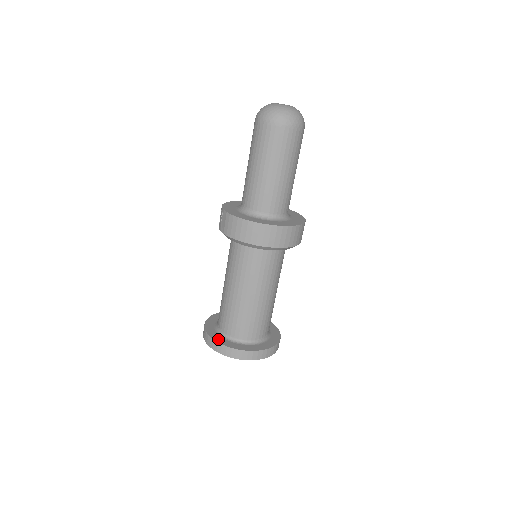
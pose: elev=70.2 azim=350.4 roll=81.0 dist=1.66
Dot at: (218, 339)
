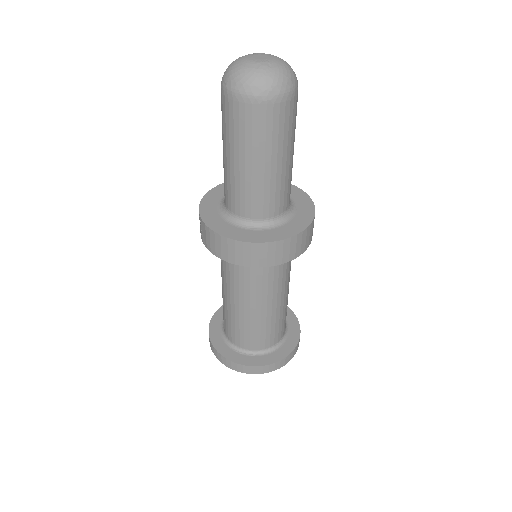
Dot at: (226, 353)
